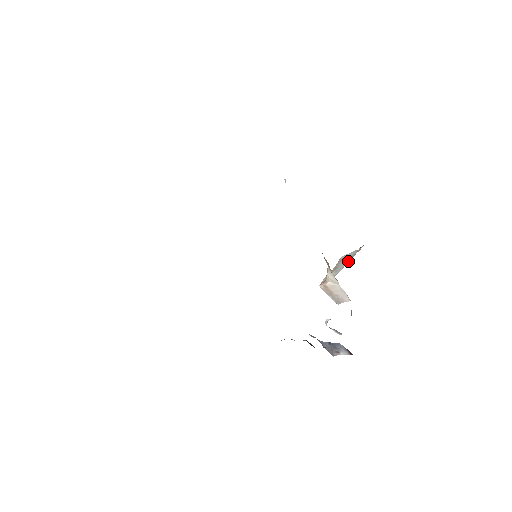
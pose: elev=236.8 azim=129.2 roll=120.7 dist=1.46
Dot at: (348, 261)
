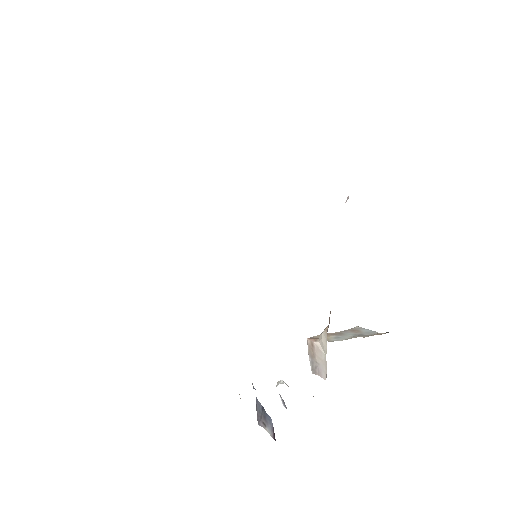
Dot at: occluded
